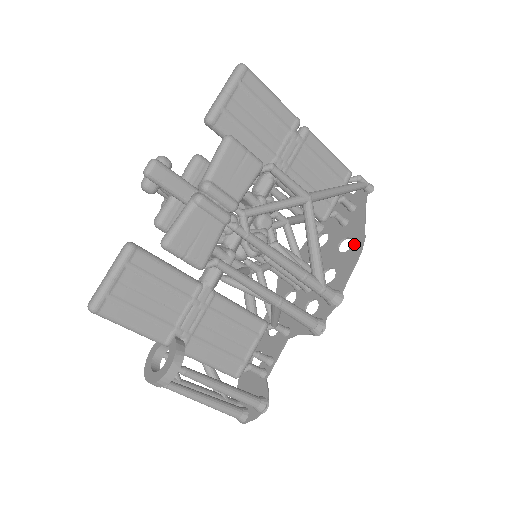
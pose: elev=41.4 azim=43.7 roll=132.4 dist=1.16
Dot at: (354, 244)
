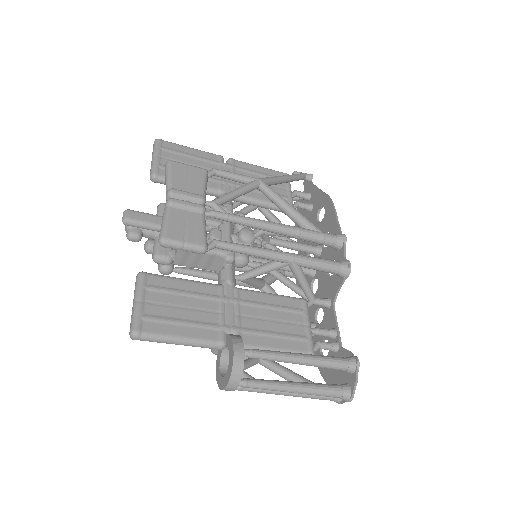
Dot at: (325, 206)
